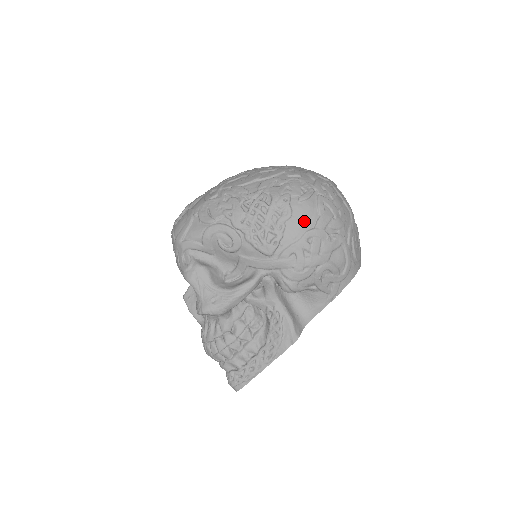
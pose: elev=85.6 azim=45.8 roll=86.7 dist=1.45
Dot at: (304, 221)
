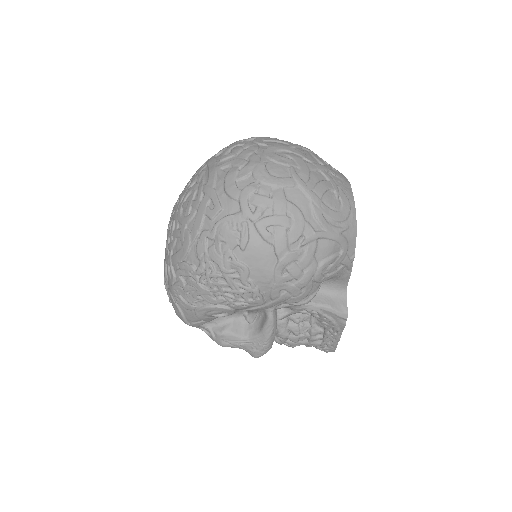
Dot at: (264, 264)
